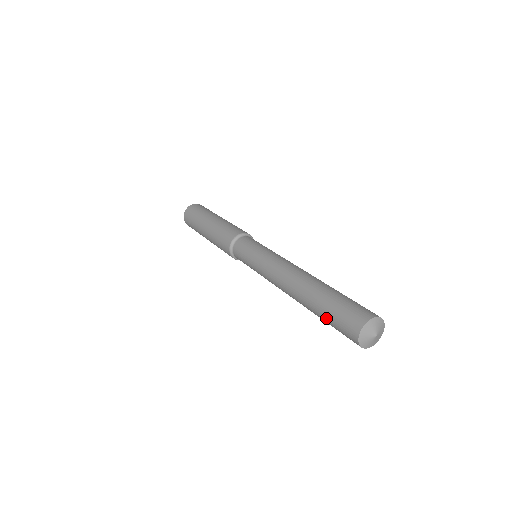
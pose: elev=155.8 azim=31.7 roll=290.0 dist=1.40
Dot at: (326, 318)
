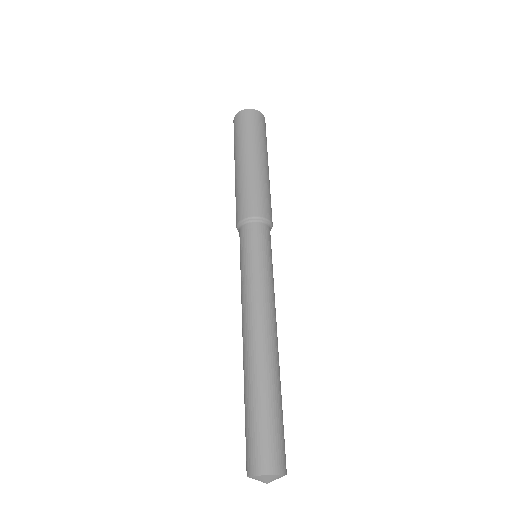
Dot at: (249, 417)
